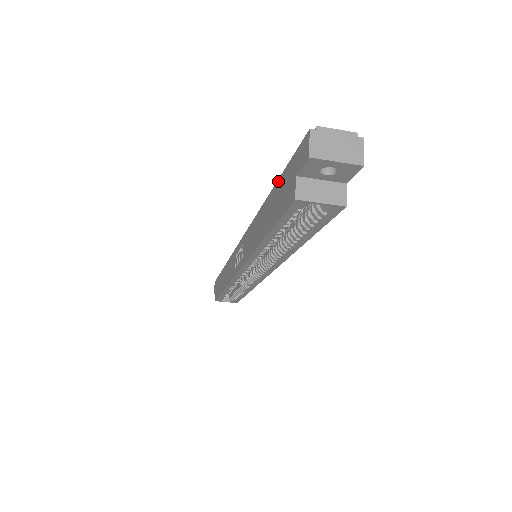
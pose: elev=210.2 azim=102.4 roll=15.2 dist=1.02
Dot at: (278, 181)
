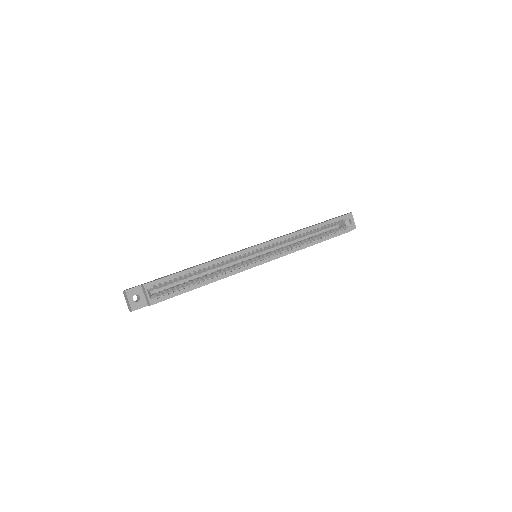
Dot at: occluded
